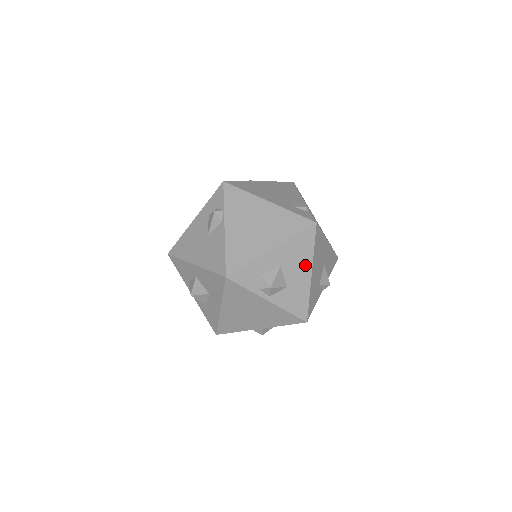
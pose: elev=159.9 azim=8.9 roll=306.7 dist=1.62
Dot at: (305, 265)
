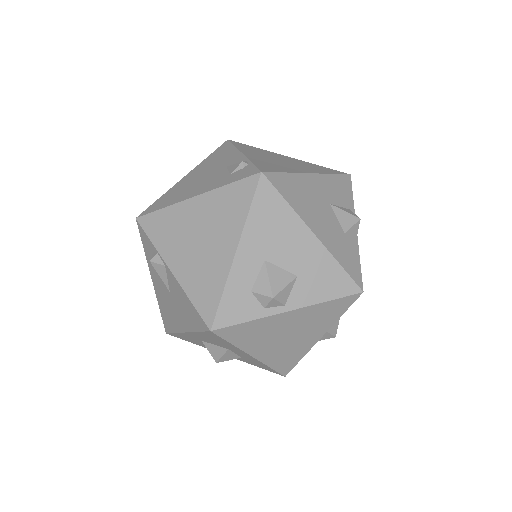
Dot at: (296, 232)
